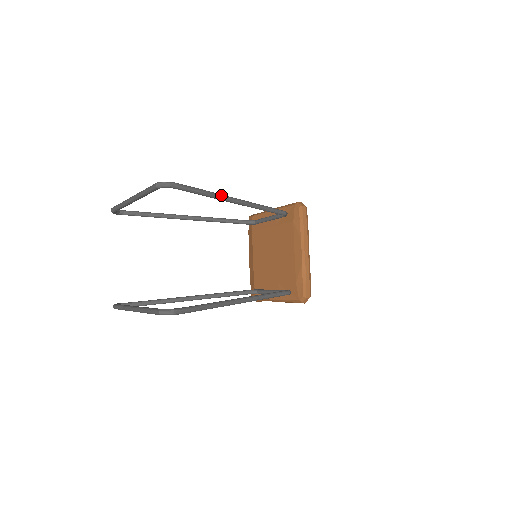
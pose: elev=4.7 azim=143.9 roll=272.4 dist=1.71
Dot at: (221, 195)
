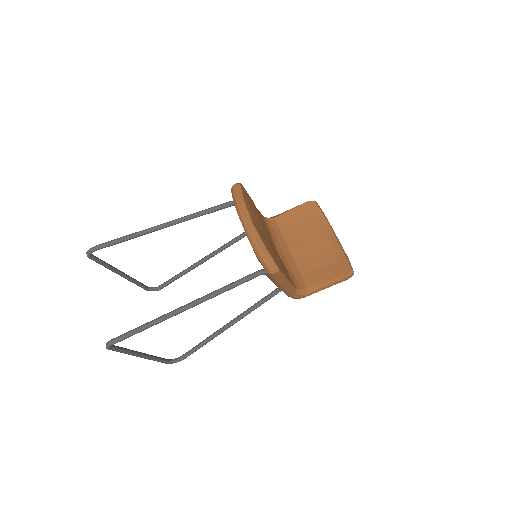
Dot at: (142, 231)
